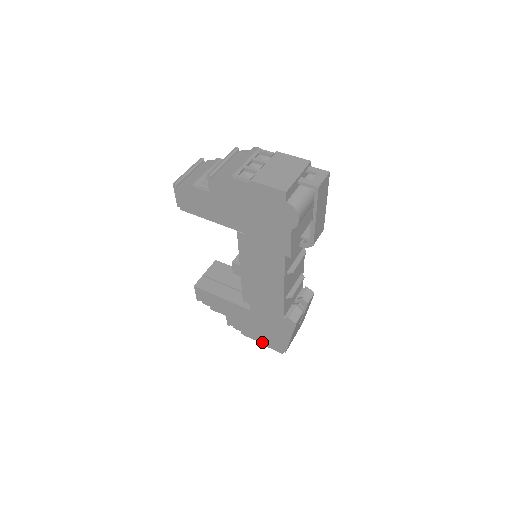
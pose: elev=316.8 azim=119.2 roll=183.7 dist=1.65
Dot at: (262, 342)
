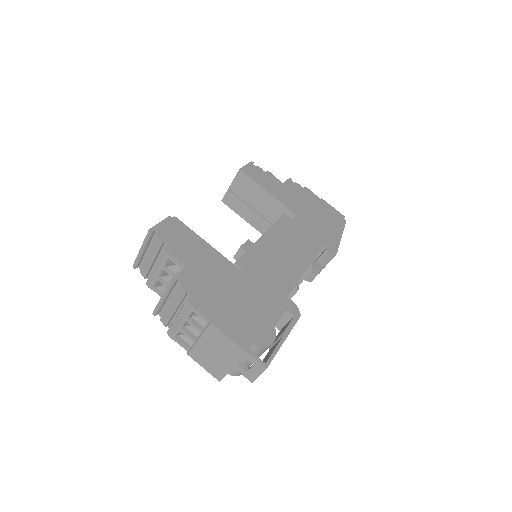
Dot at: occluded
